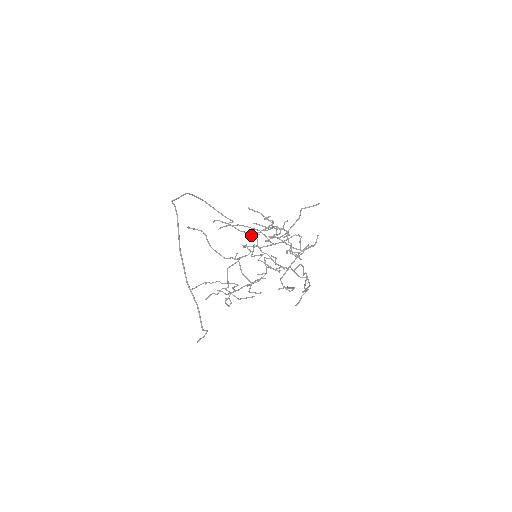
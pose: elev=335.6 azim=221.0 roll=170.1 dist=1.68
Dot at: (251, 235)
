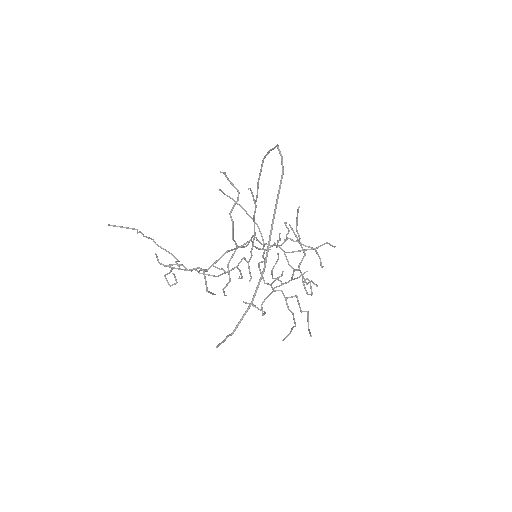
Dot at: occluded
